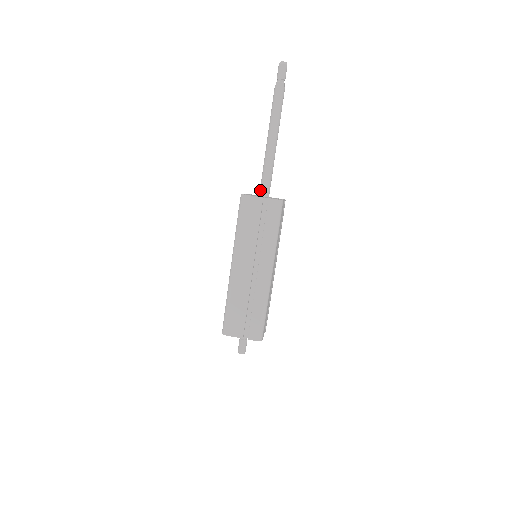
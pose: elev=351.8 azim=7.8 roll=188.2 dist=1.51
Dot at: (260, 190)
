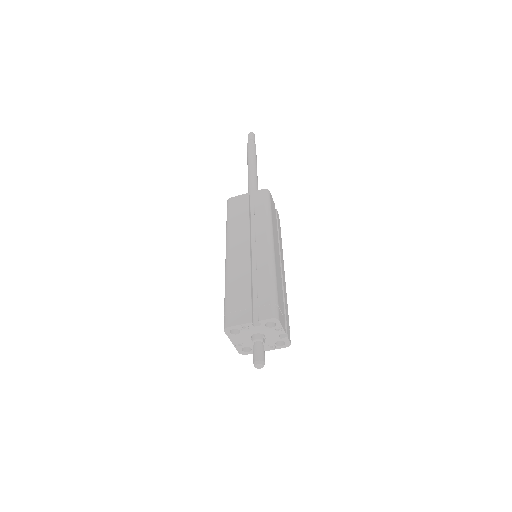
Dot at: occluded
